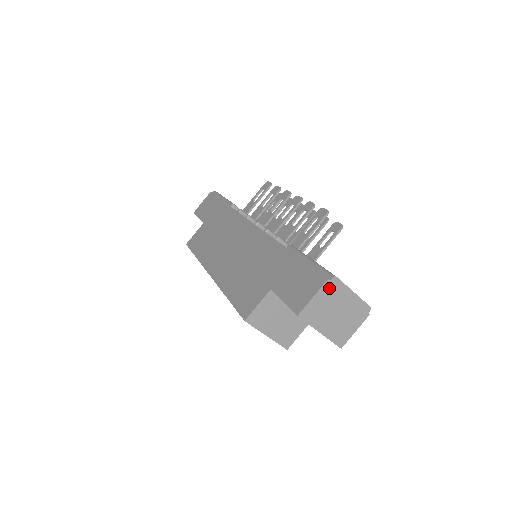
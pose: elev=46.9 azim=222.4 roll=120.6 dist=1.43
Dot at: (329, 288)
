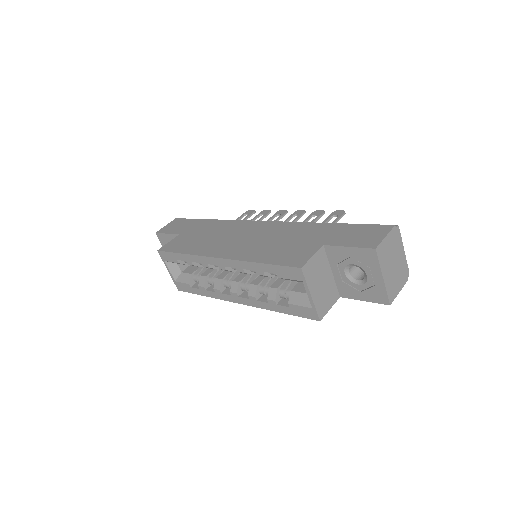
Dot at: (394, 235)
